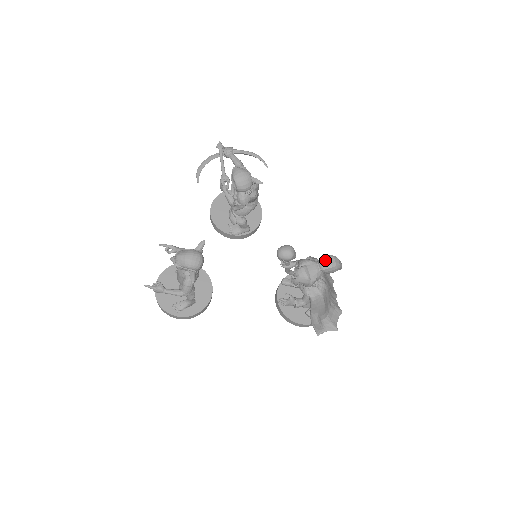
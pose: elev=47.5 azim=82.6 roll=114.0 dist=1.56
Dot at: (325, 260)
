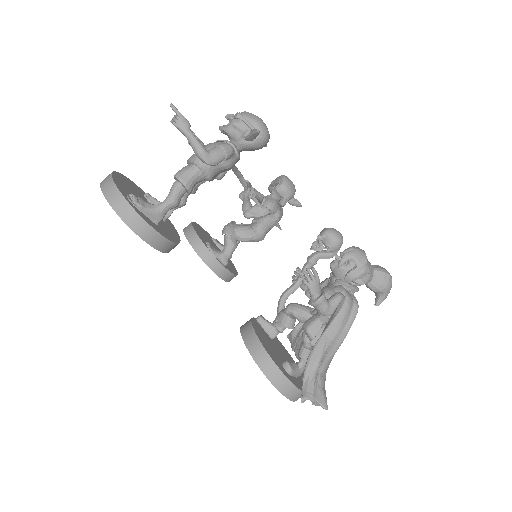
Dot at: occluded
